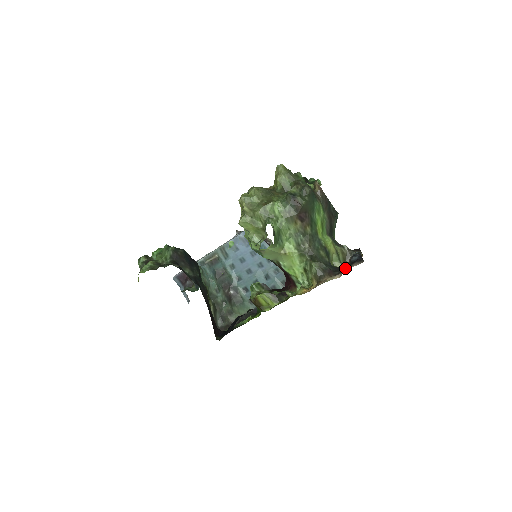
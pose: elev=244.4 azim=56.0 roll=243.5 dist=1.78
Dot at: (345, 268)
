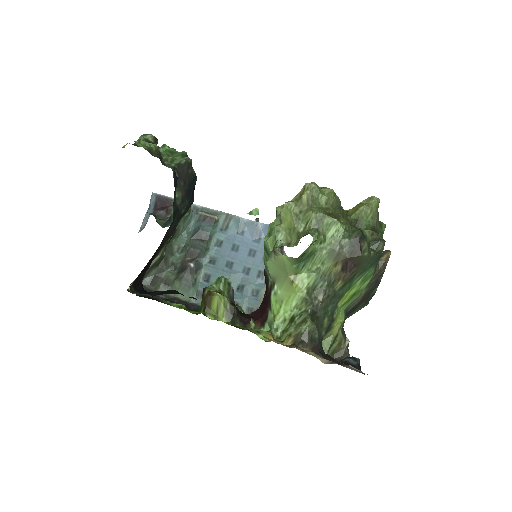
Dot at: occluded
